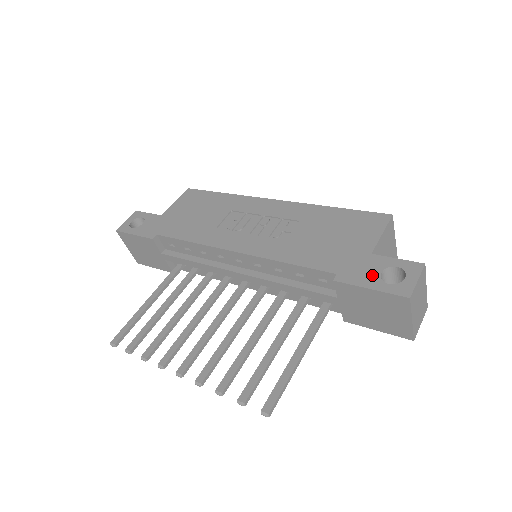
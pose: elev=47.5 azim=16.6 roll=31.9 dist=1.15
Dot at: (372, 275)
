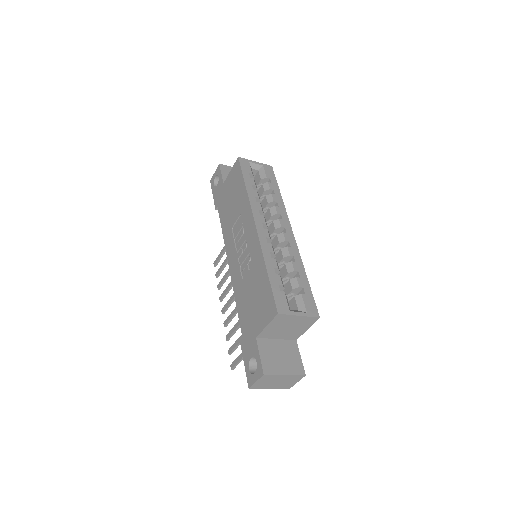
Dot at: (248, 355)
